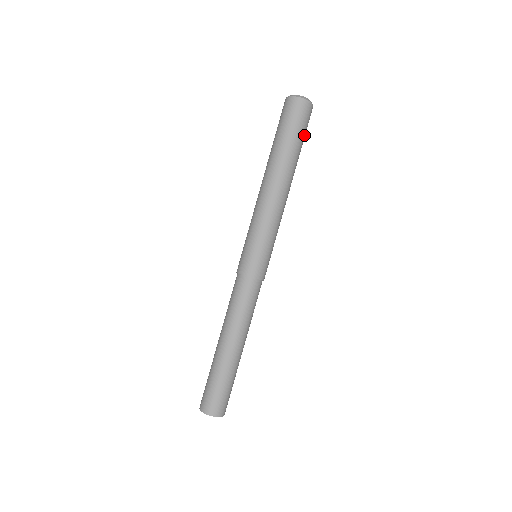
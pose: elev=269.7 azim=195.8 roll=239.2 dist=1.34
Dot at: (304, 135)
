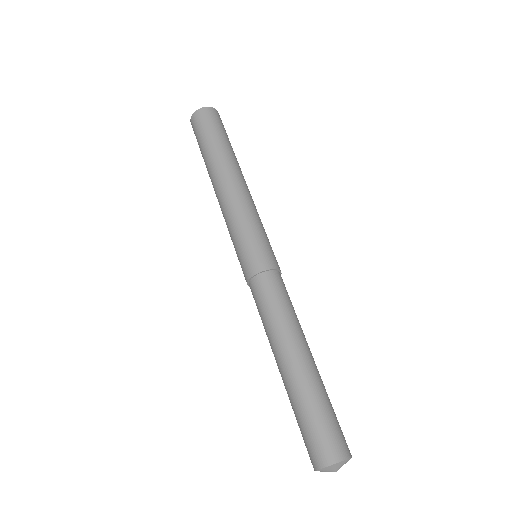
Dot at: occluded
